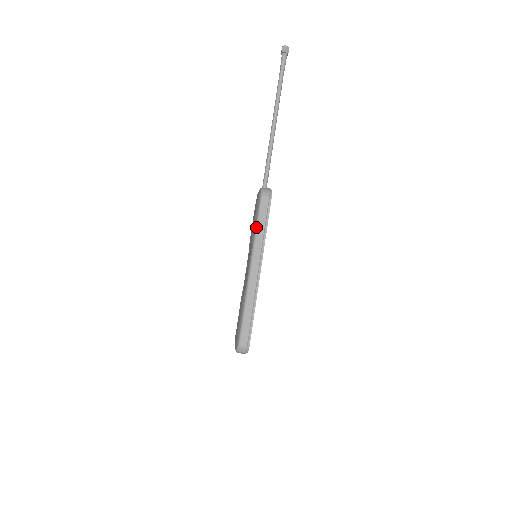
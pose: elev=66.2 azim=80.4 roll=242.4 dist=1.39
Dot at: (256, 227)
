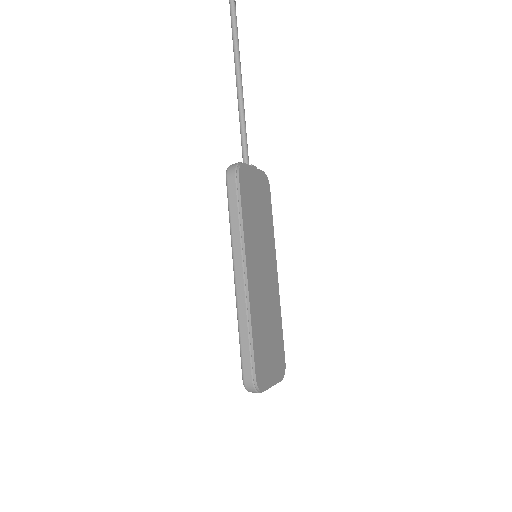
Dot at: (229, 220)
